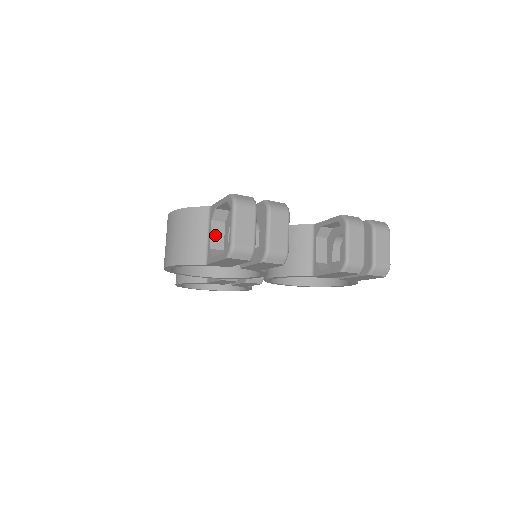
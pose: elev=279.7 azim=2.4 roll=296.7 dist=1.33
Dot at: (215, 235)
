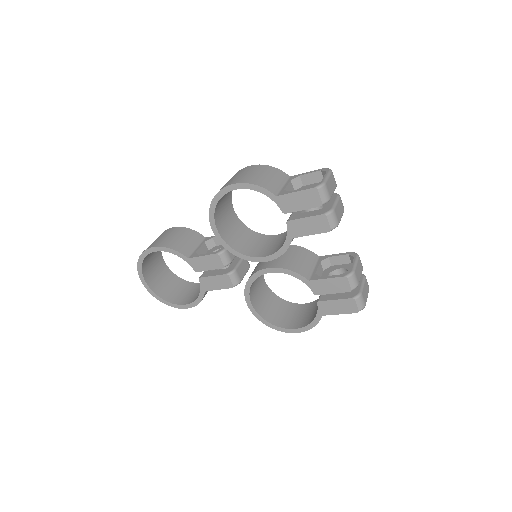
Dot at: (289, 189)
